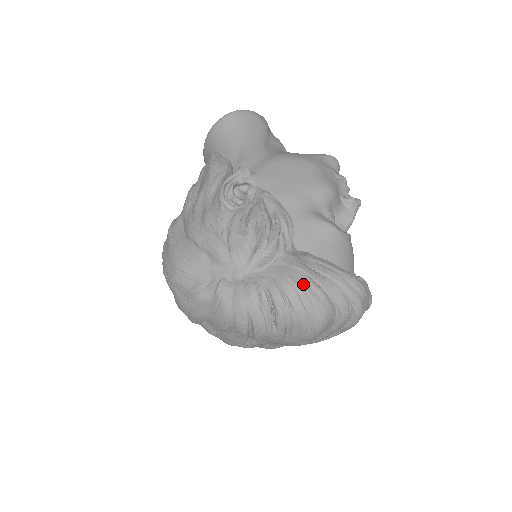
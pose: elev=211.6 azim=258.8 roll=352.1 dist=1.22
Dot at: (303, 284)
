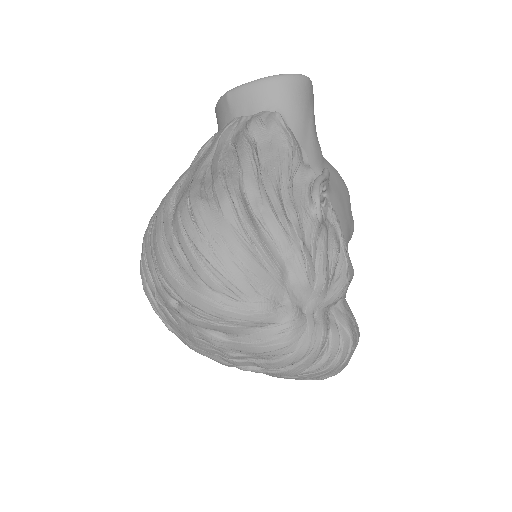
Dot at: (354, 339)
